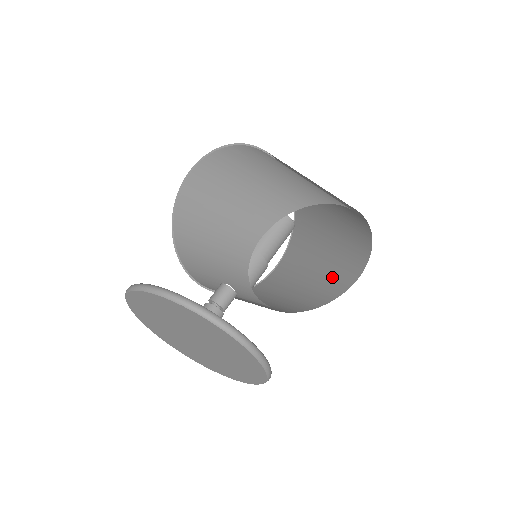
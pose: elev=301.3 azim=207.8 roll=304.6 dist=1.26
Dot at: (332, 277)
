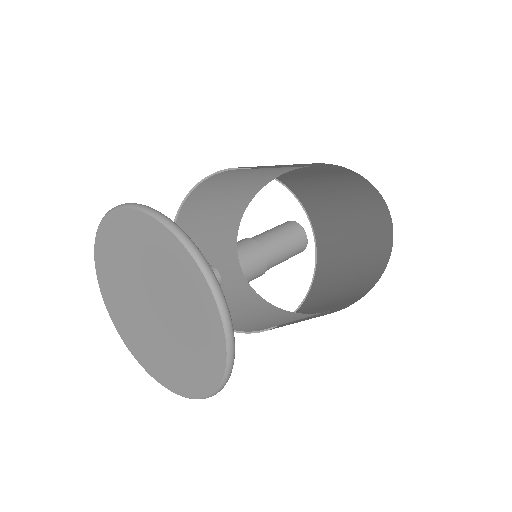
Dot at: (342, 301)
